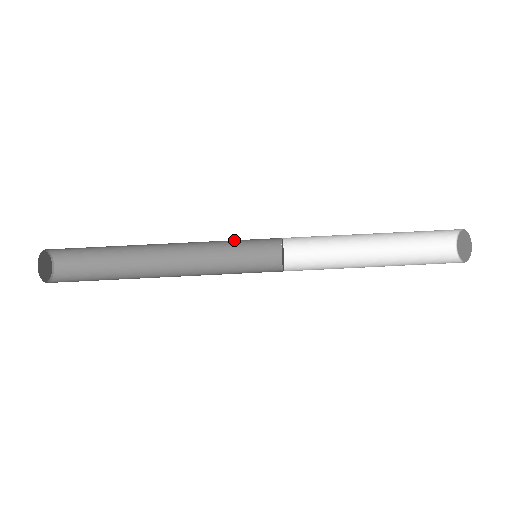
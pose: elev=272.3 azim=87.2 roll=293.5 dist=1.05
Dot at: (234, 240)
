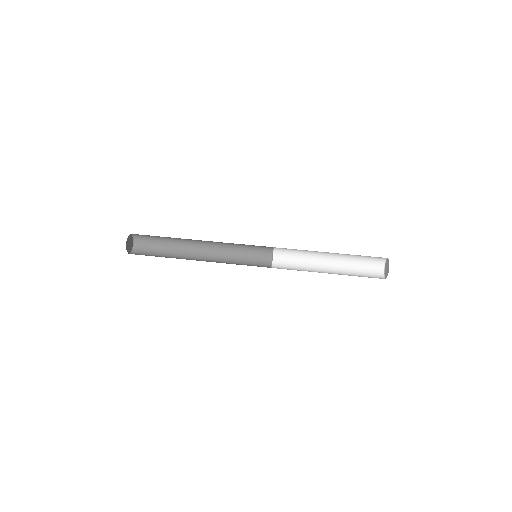
Dot at: (244, 249)
